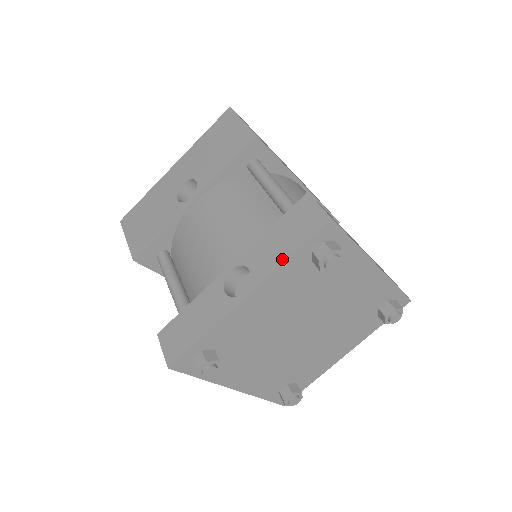
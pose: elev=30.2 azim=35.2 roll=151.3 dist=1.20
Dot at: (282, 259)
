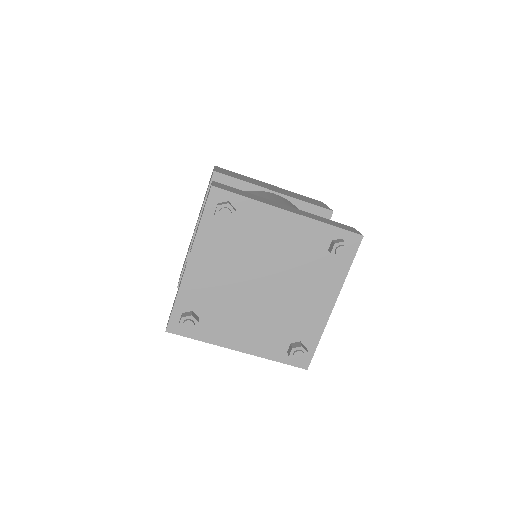
Dot at: (198, 227)
